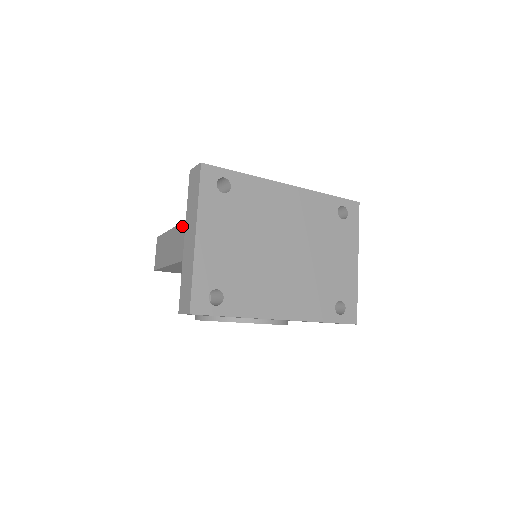
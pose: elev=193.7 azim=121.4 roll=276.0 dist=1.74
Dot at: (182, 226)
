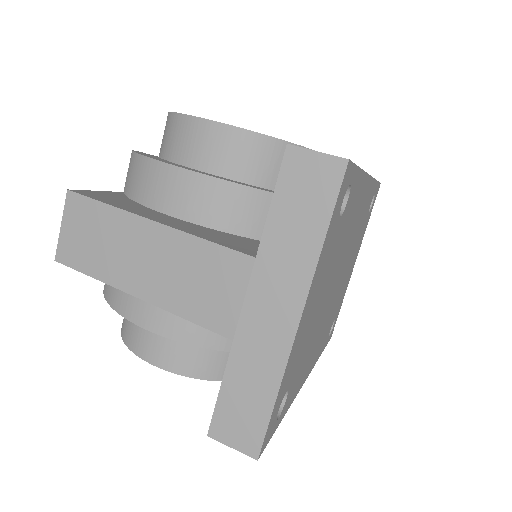
Dot at: (233, 260)
